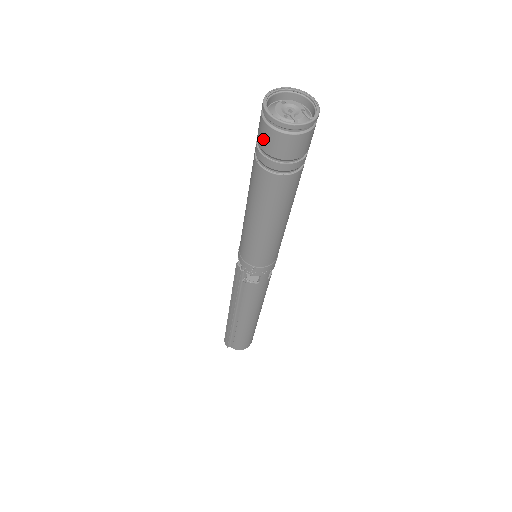
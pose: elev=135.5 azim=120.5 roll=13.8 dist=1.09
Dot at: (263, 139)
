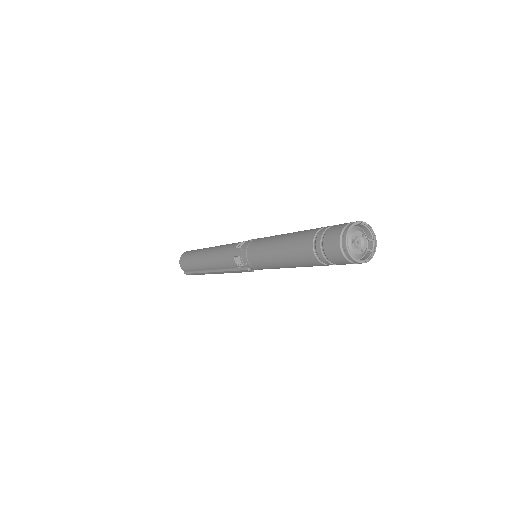
Dot at: (343, 264)
